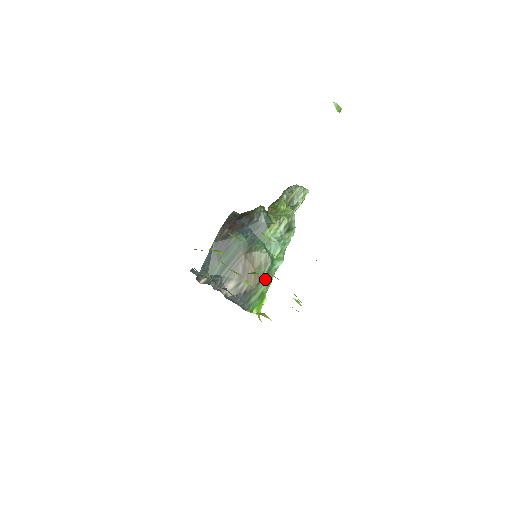
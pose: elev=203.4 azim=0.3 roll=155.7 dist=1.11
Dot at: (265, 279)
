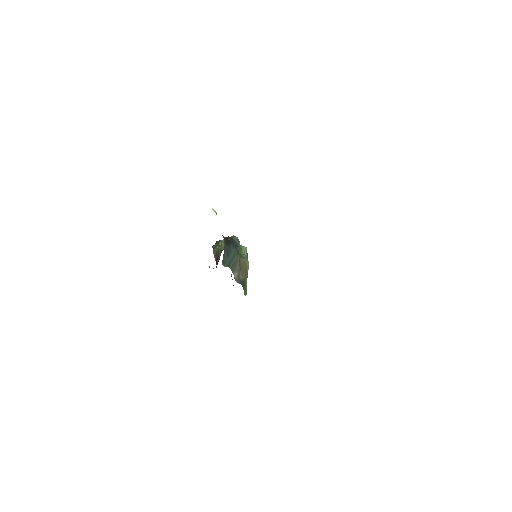
Dot at: occluded
